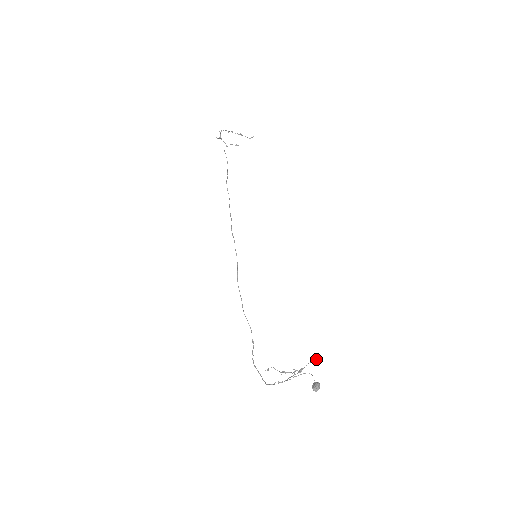
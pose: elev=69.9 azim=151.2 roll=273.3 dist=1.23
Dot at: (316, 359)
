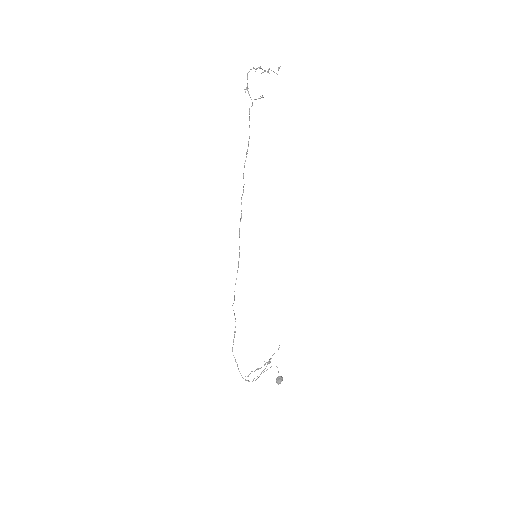
Dot at: occluded
